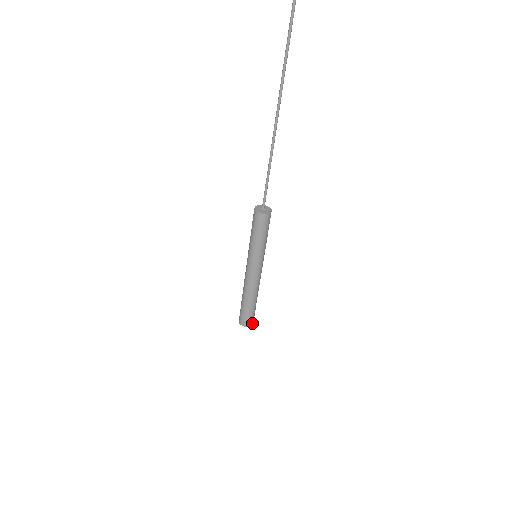
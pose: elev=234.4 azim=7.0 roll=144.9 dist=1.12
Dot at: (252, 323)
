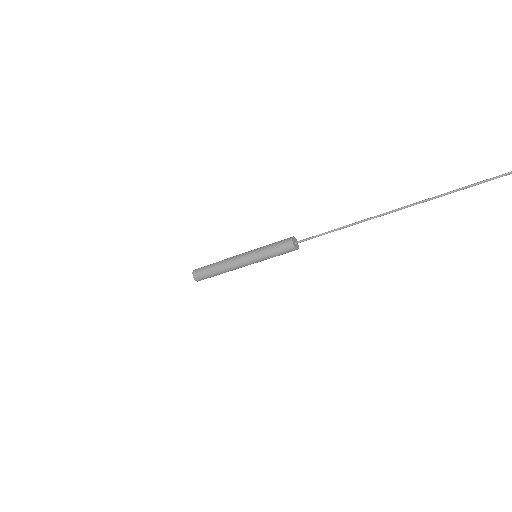
Dot at: (199, 280)
